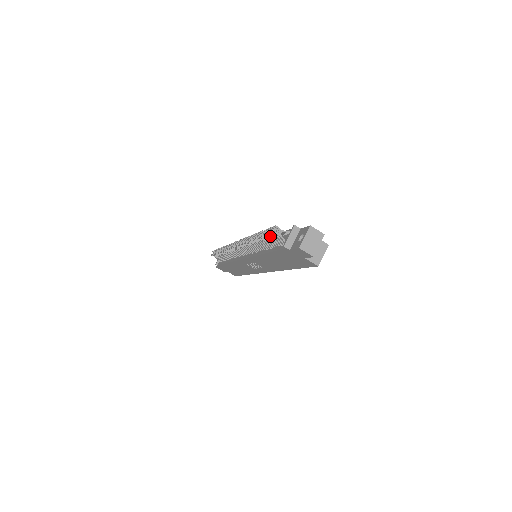
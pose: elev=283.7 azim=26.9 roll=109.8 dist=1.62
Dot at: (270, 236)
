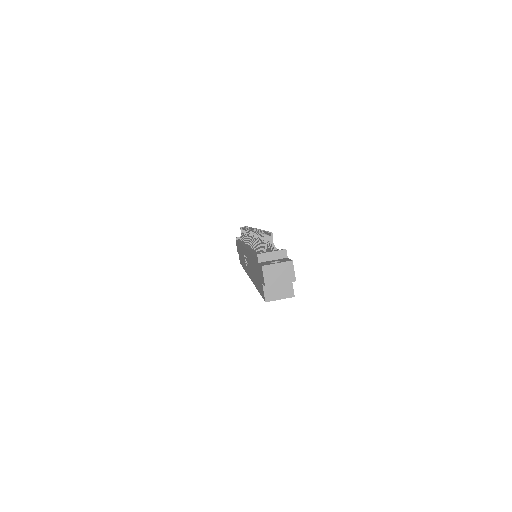
Dot at: (262, 238)
